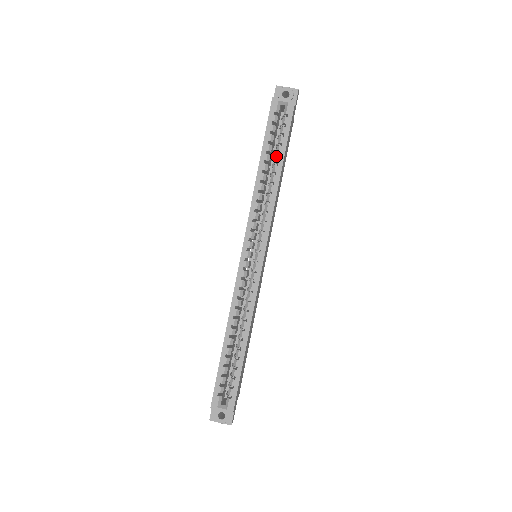
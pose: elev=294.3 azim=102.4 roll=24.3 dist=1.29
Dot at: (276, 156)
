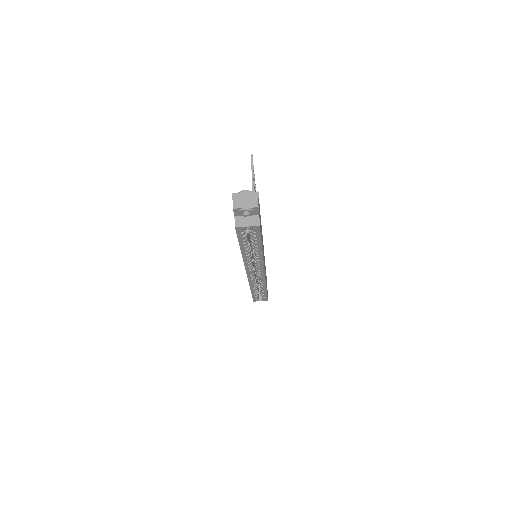
Dot at: (254, 246)
